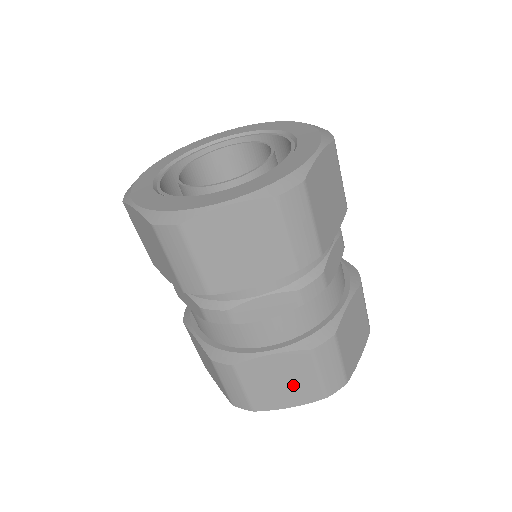
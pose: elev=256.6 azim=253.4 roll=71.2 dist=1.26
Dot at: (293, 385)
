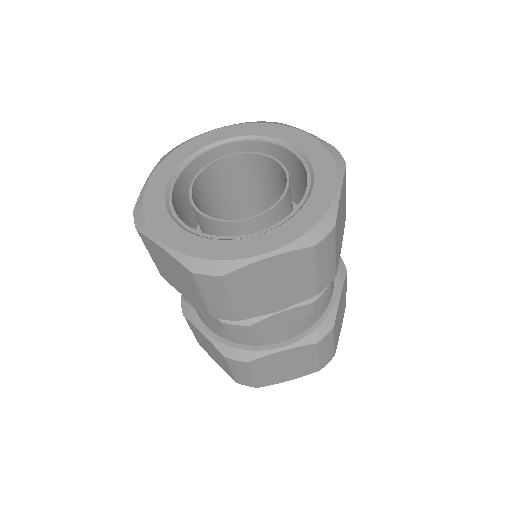
Dot at: (295, 367)
